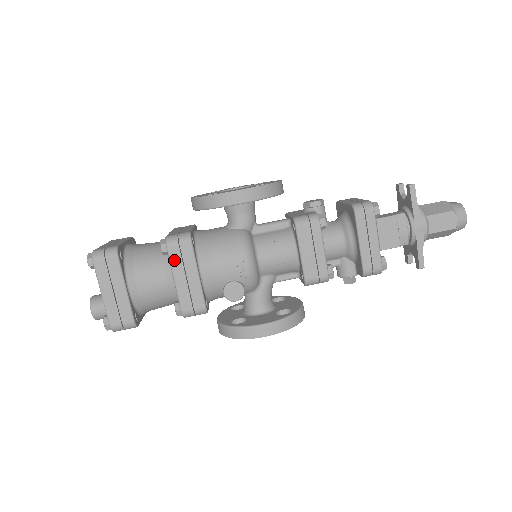
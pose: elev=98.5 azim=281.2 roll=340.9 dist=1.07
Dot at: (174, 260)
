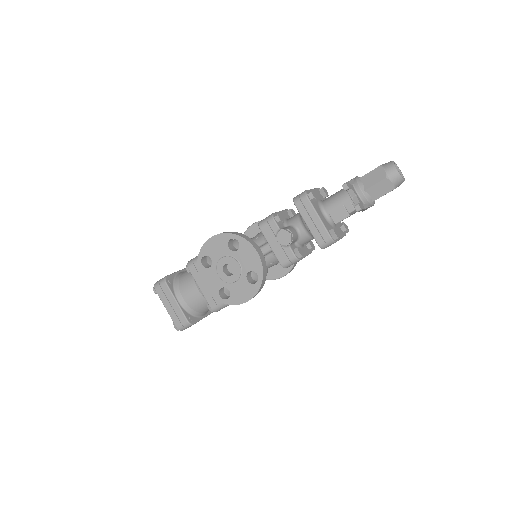
Dot at: occluded
